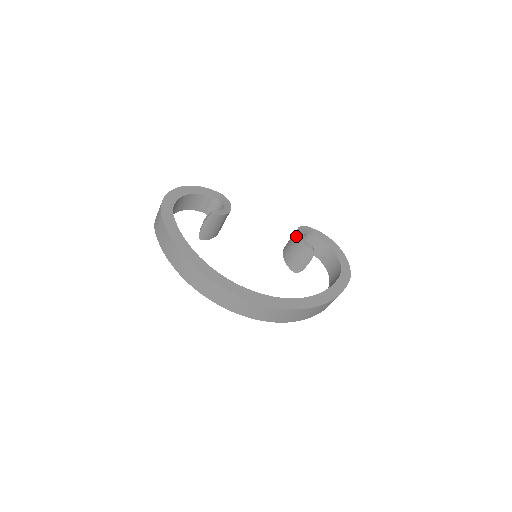
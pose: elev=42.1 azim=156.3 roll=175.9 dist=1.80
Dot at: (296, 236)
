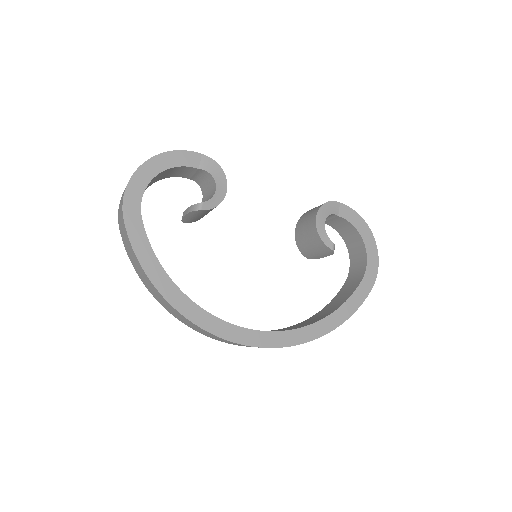
Dot at: (314, 224)
